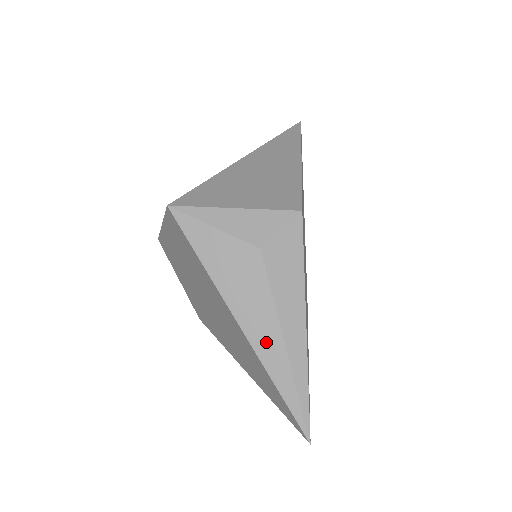
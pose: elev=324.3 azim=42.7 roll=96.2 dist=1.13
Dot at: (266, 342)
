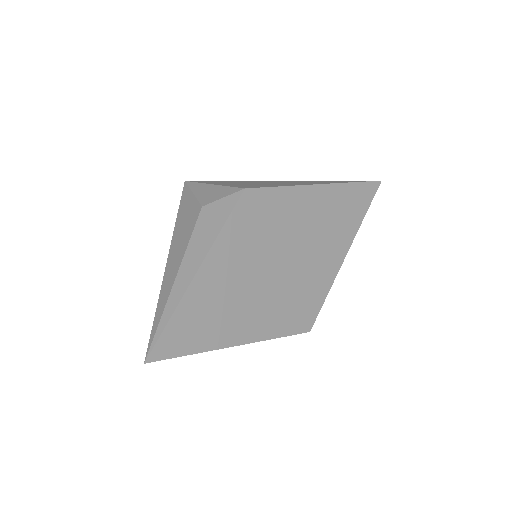
Dot at: (170, 274)
